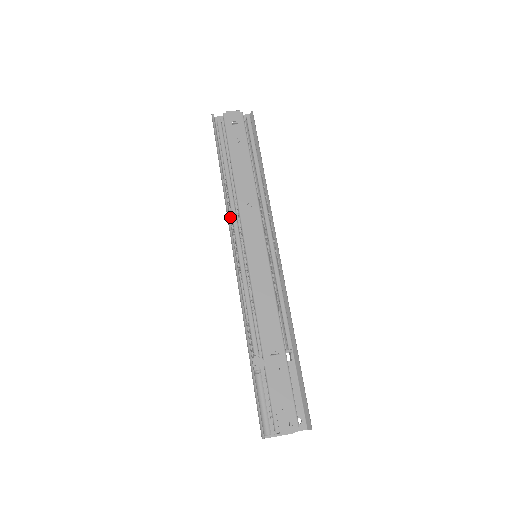
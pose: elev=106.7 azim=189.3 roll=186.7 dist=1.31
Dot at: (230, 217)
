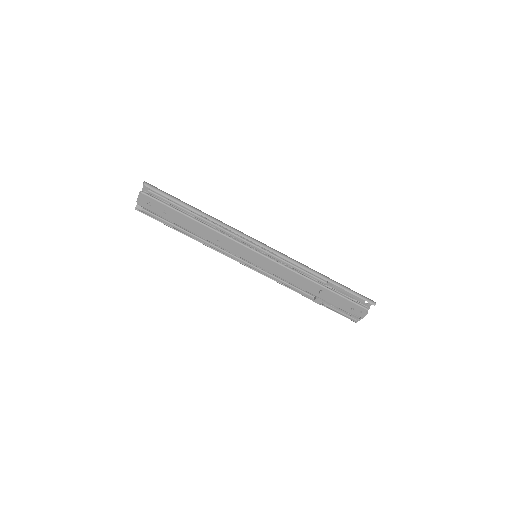
Dot at: (220, 252)
